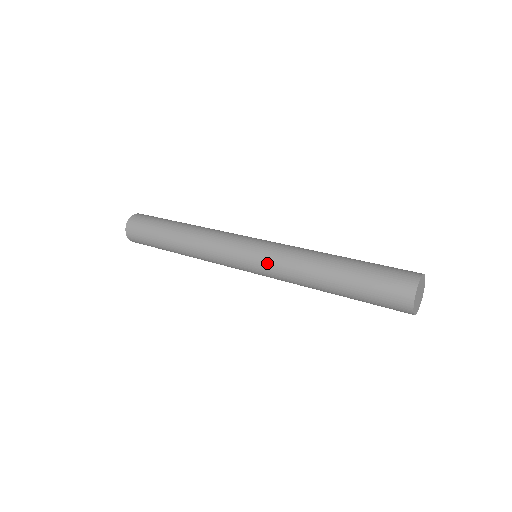
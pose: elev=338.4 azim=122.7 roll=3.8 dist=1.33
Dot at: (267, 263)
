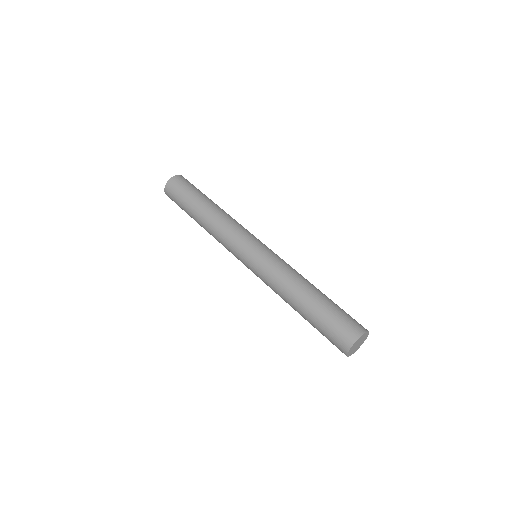
Dot at: (265, 262)
